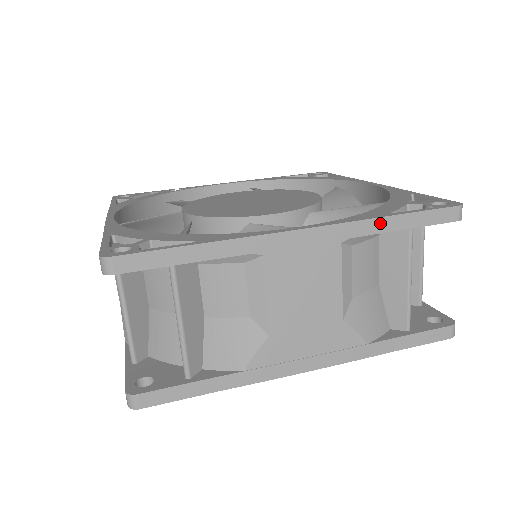
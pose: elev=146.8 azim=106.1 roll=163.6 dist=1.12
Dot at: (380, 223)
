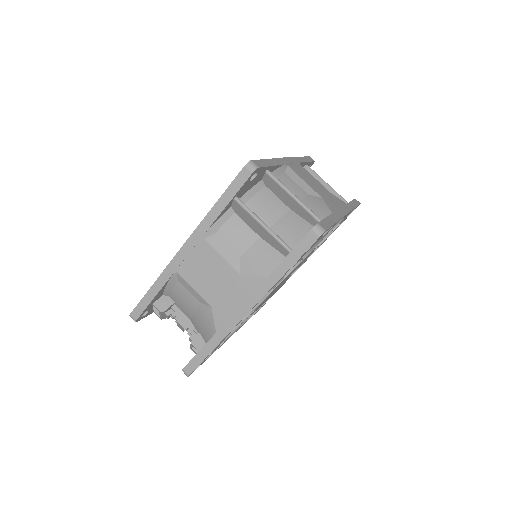
Dot at: (300, 159)
